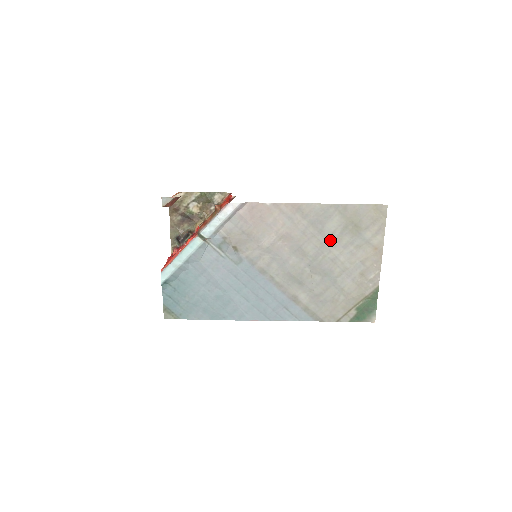
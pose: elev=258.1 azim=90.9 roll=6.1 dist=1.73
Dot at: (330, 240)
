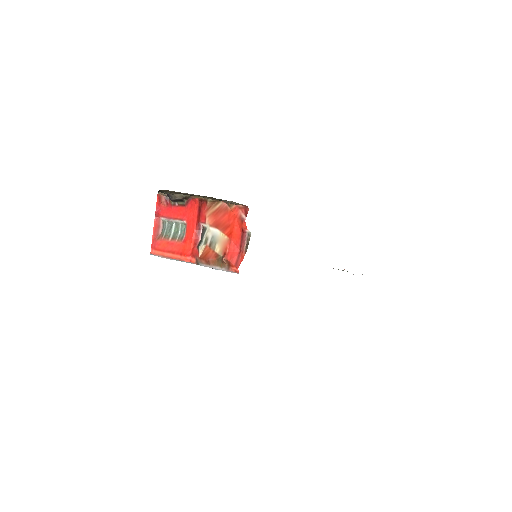
Dot at: occluded
